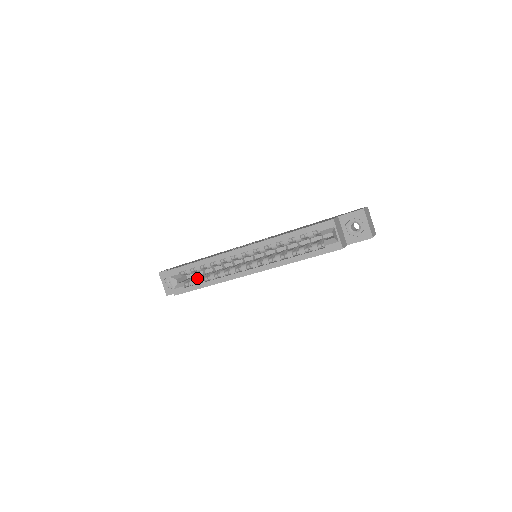
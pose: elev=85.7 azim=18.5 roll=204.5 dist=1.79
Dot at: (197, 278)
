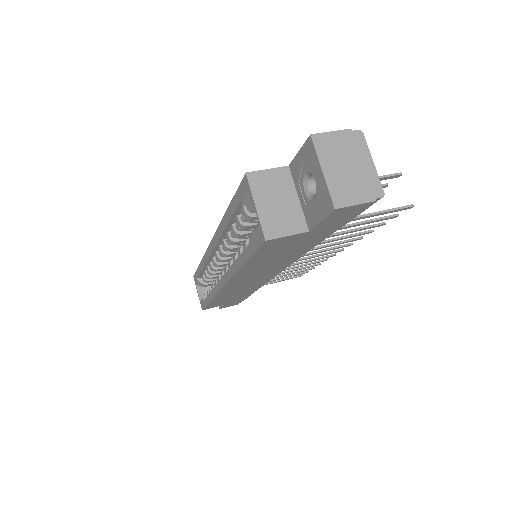
Dot at: occluded
